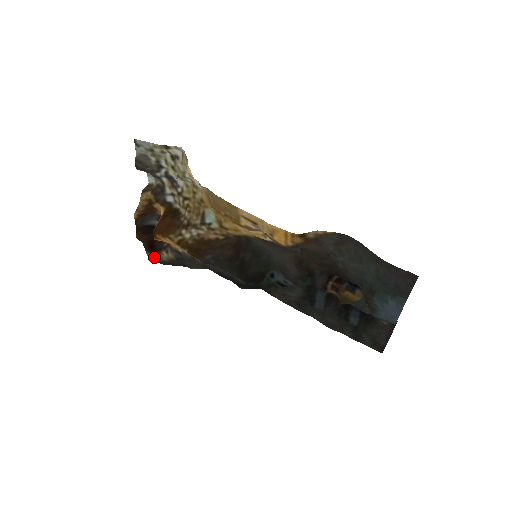
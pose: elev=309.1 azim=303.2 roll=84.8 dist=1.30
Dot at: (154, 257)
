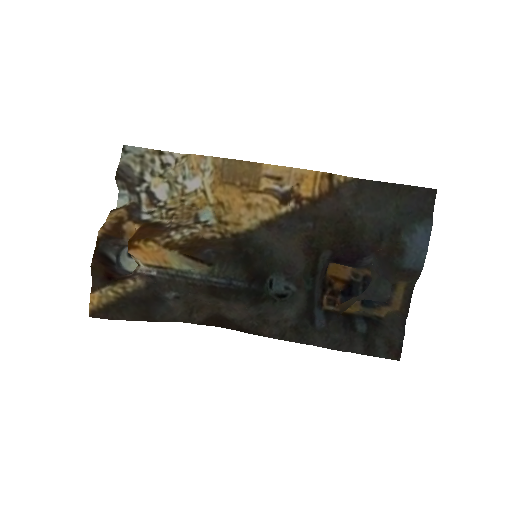
Dot at: (112, 290)
